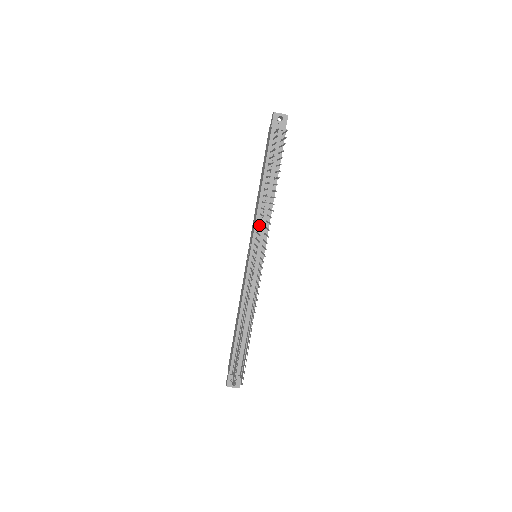
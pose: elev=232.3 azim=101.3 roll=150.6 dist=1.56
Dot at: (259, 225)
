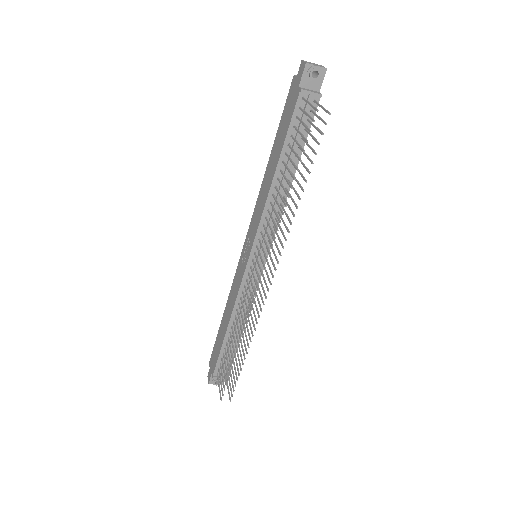
Dot at: (265, 223)
